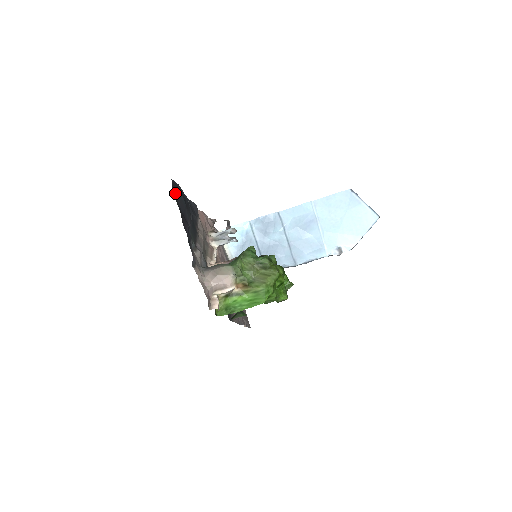
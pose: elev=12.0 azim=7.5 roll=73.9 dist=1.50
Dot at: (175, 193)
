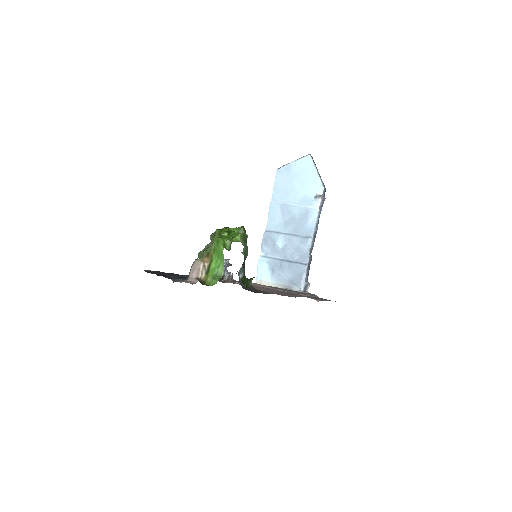
Dot at: occluded
